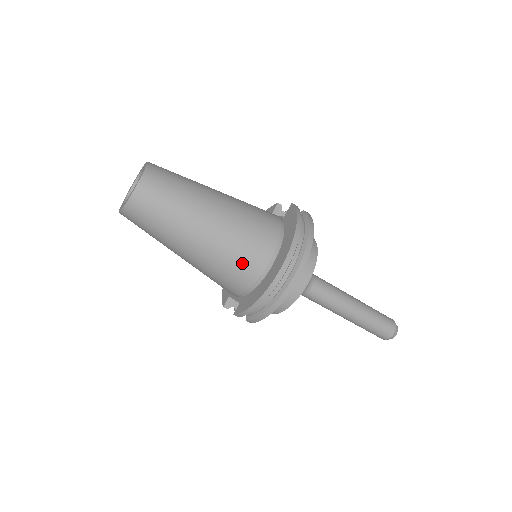
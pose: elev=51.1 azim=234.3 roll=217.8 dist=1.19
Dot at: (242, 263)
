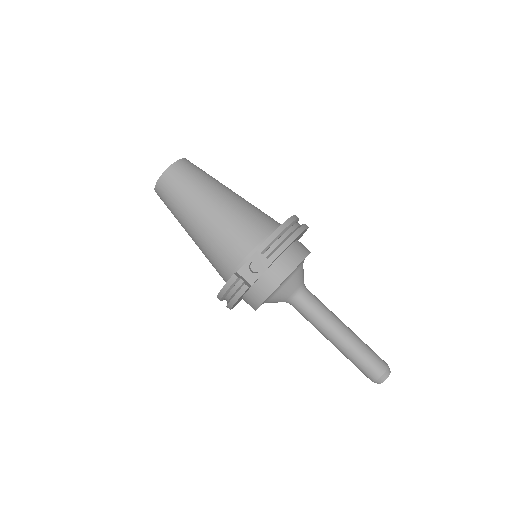
Dot at: (261, 216)
